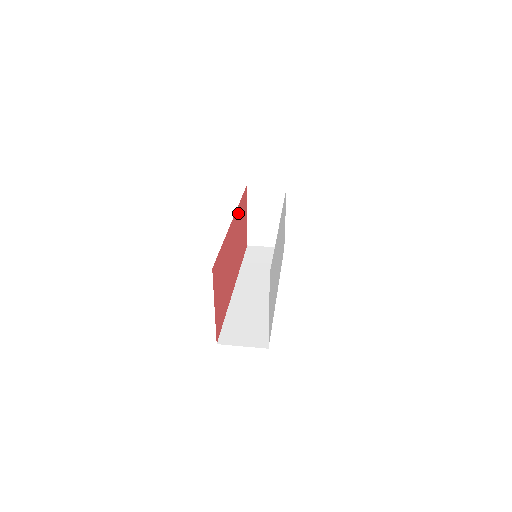
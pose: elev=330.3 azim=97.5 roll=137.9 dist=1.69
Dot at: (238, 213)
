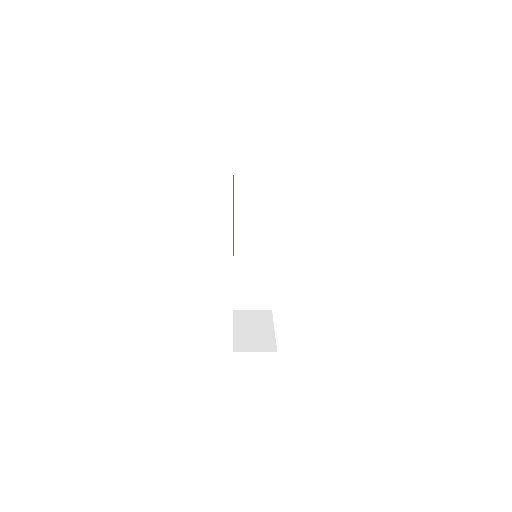
Dot at: occluded
